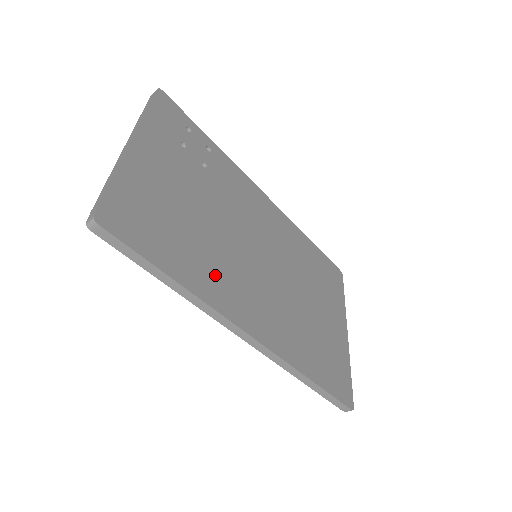
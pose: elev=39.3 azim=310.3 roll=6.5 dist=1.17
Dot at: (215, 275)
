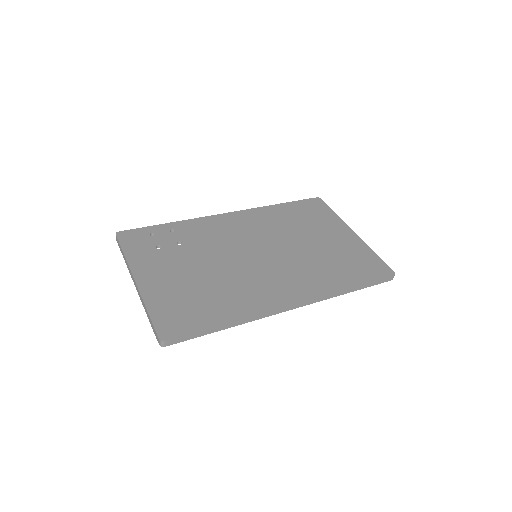
Dot at: (243, 296)
